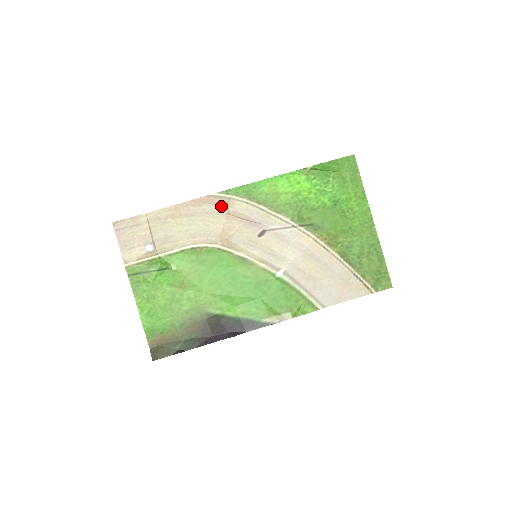
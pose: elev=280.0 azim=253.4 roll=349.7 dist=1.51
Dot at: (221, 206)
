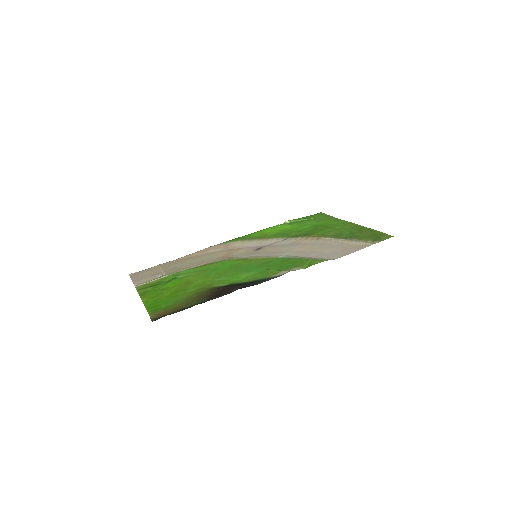
Dot at: (221, 248)
